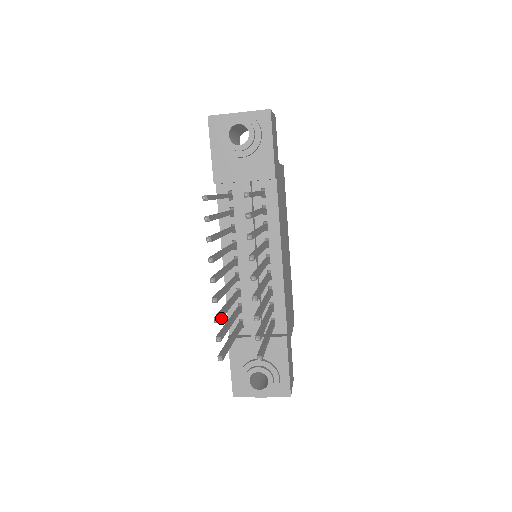
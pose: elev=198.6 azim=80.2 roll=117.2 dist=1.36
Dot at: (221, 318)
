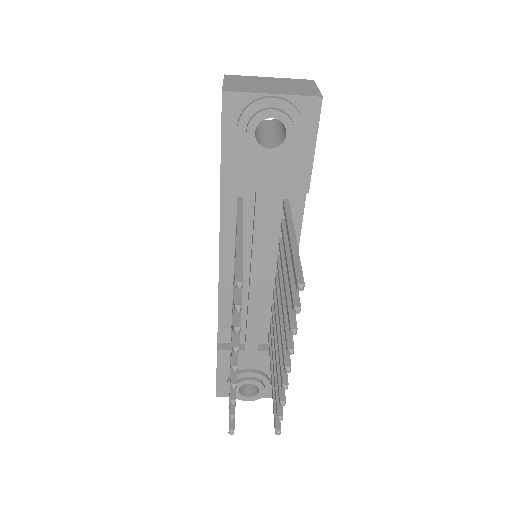
Dot at: occluded
